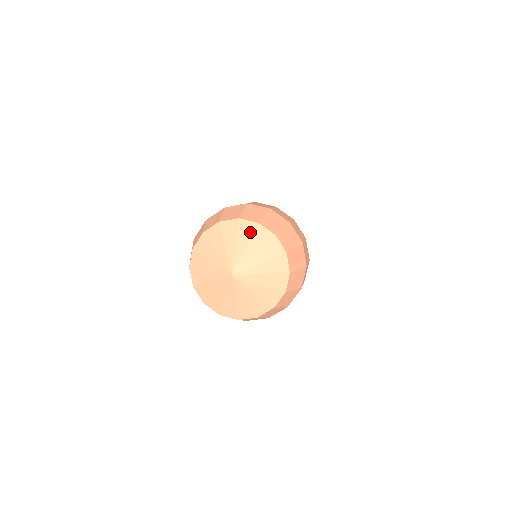
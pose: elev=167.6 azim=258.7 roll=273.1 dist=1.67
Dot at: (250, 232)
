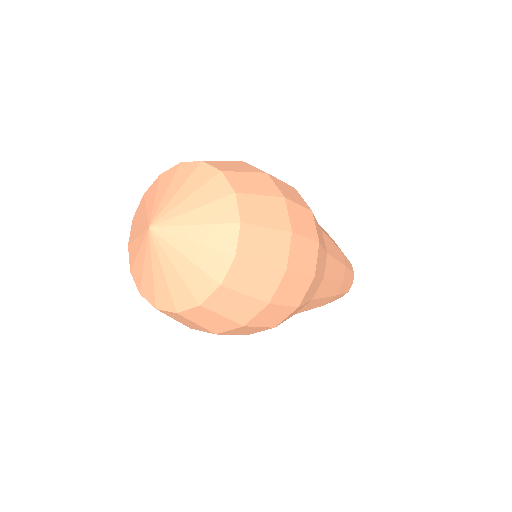
Dot at: (204, 180)
